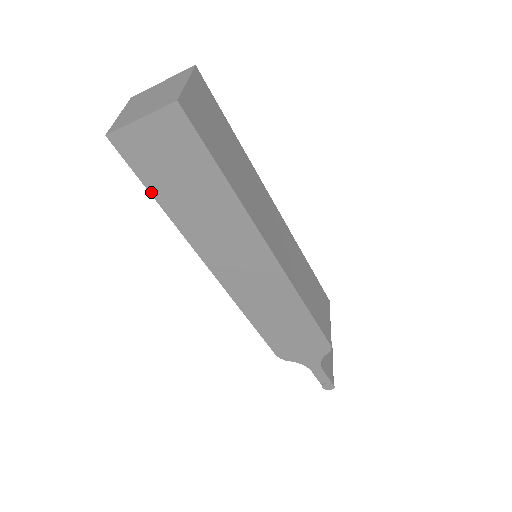
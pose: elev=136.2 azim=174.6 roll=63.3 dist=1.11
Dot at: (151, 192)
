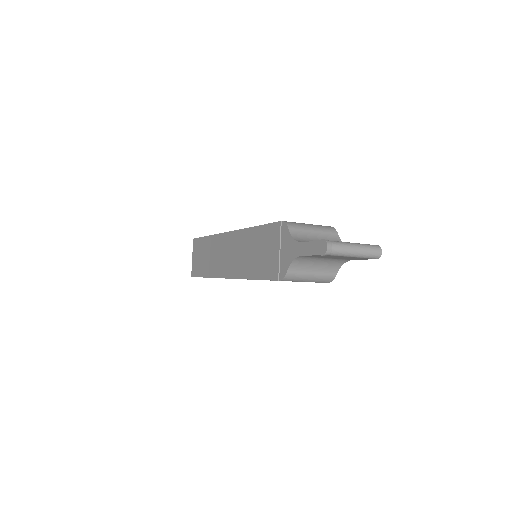
Dot at: occluded
